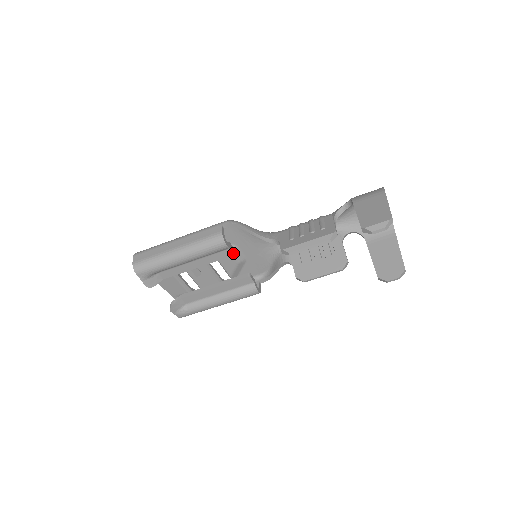
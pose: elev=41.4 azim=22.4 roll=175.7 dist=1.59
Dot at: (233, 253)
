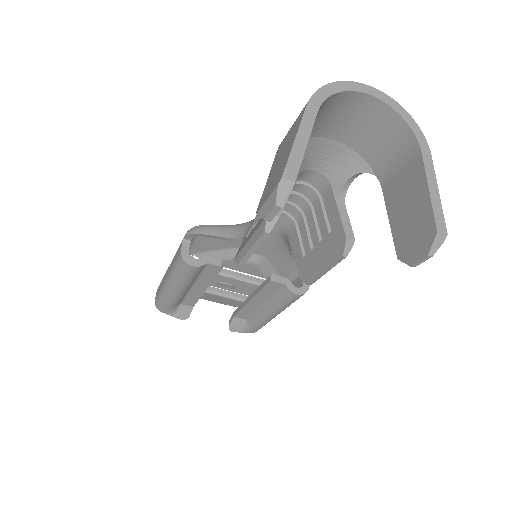
Dot at: (218, 267)
